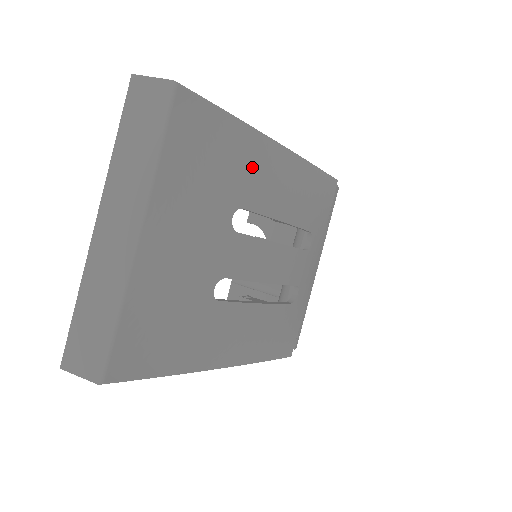
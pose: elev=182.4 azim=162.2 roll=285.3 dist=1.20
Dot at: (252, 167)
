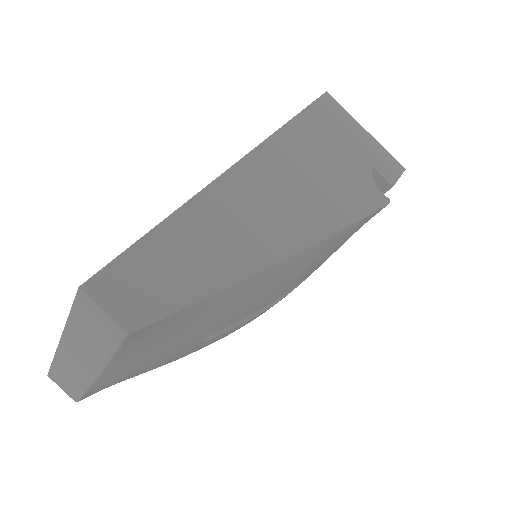
Dot at: (235, 306)
